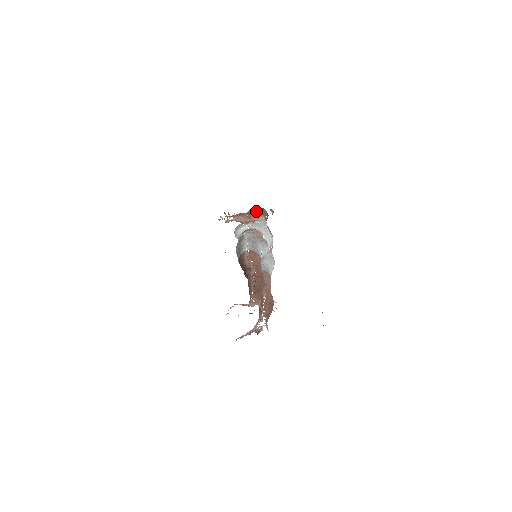
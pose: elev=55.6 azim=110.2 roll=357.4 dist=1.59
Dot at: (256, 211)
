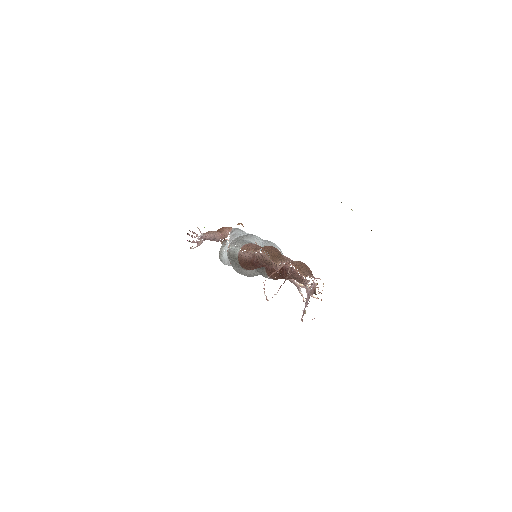
Dot at: (223, 227)
